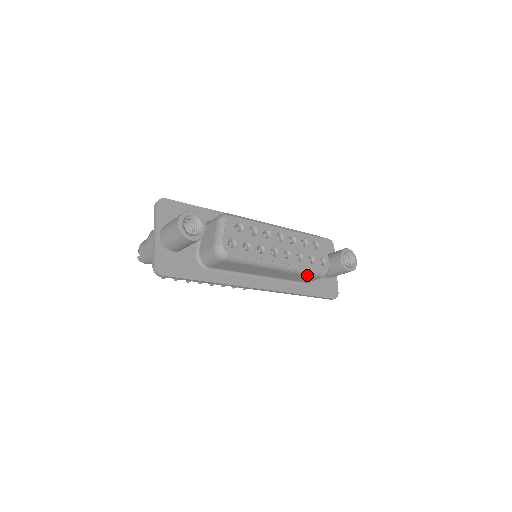
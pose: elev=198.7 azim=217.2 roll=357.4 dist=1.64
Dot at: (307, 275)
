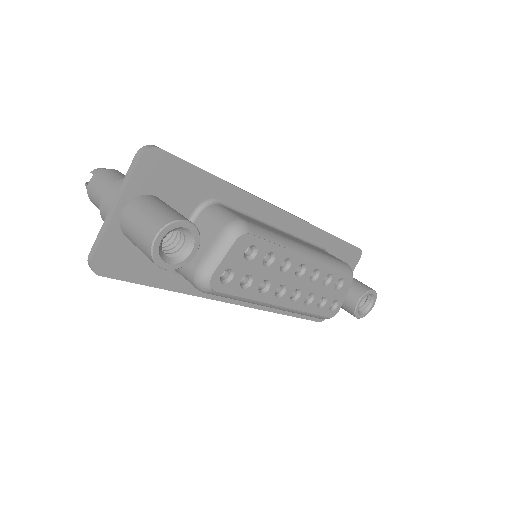
Dot at: occluded
